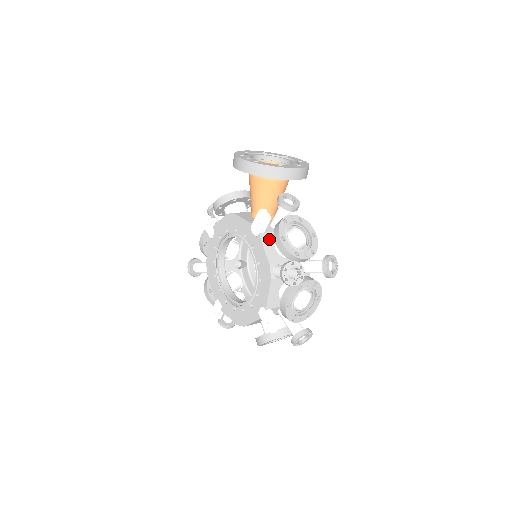
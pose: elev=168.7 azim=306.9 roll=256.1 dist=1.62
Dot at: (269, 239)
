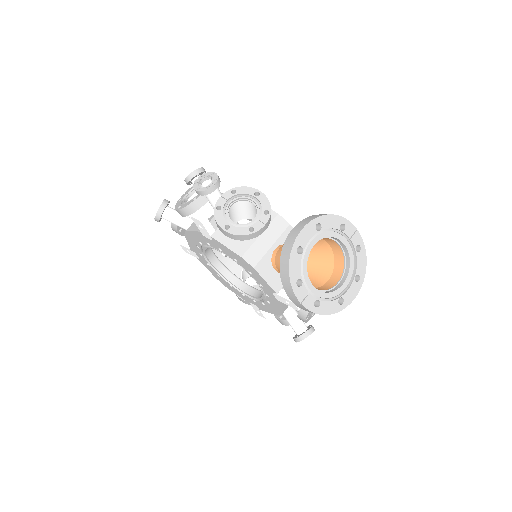
Dot at: occluded
